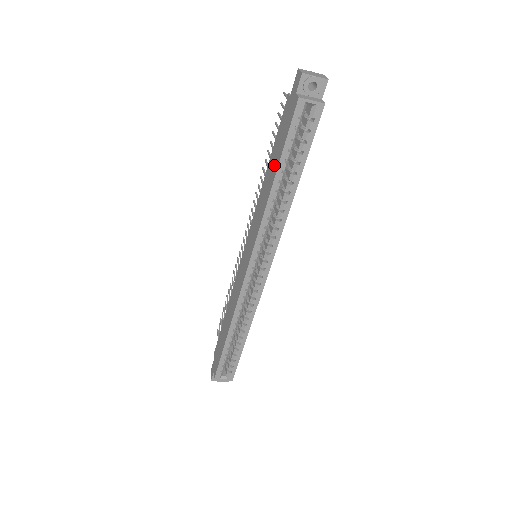
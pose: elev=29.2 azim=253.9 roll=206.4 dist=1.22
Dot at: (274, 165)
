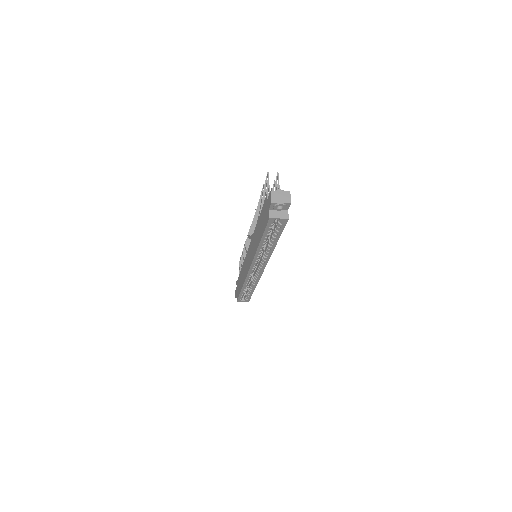
Dot at: (260, 232)
